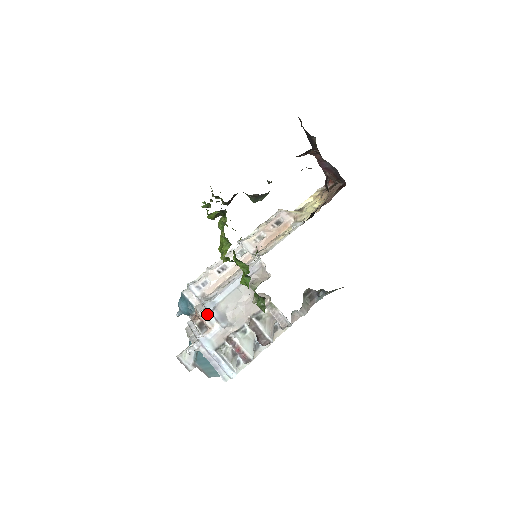
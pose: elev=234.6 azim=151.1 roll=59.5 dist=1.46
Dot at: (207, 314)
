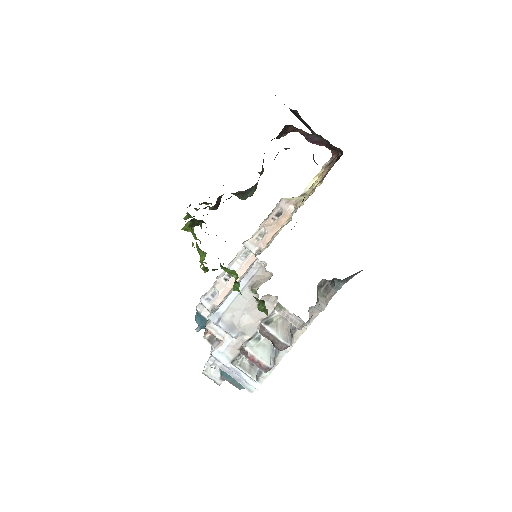
Dot at: (214, 327)
